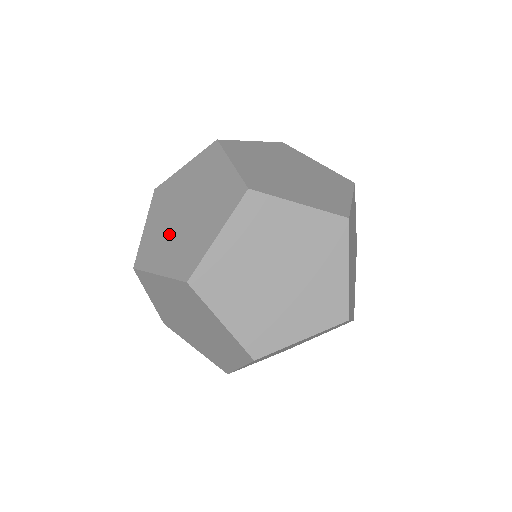
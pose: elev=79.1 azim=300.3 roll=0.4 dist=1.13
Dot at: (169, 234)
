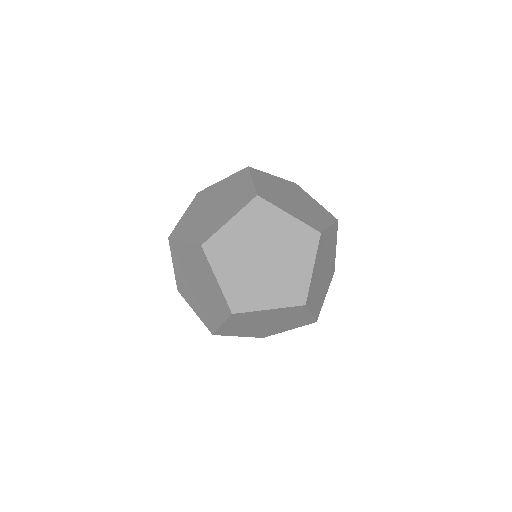
Dot at: (243, 259)
